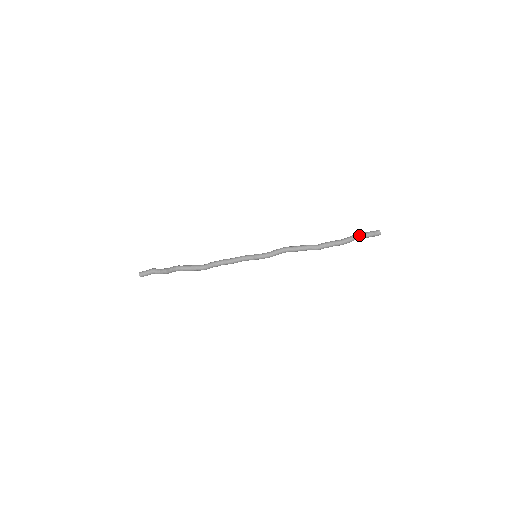
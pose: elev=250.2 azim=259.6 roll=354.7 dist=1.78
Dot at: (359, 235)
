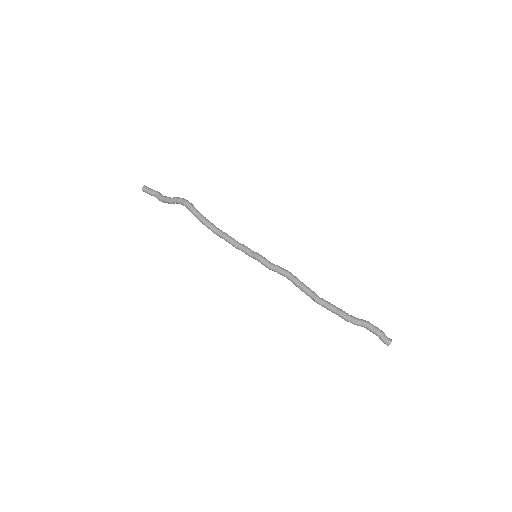
Dot at: (369, 322)
